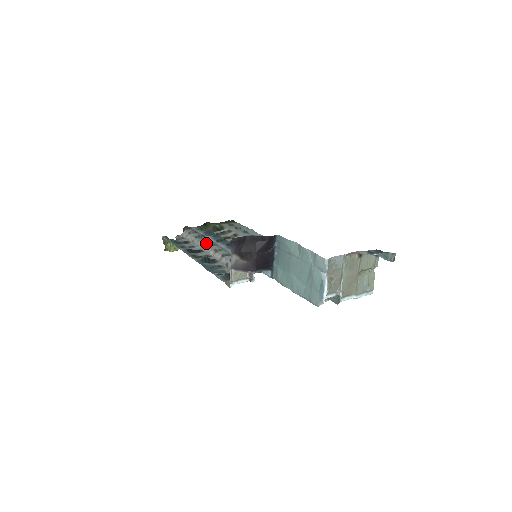
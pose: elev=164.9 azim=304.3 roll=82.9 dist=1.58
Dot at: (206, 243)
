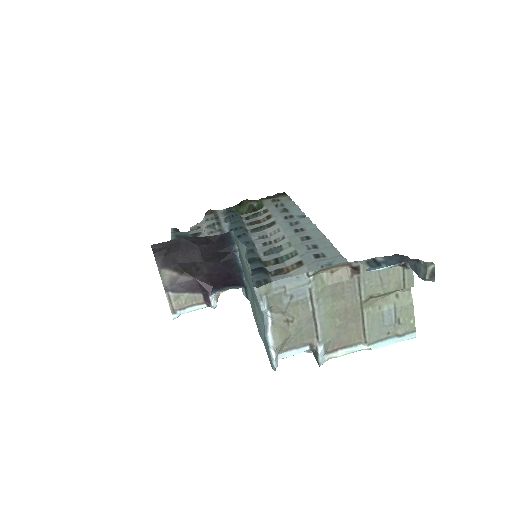
Dot at: occluded
